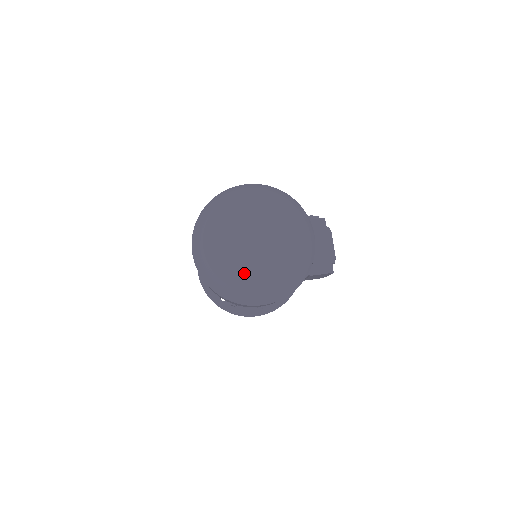
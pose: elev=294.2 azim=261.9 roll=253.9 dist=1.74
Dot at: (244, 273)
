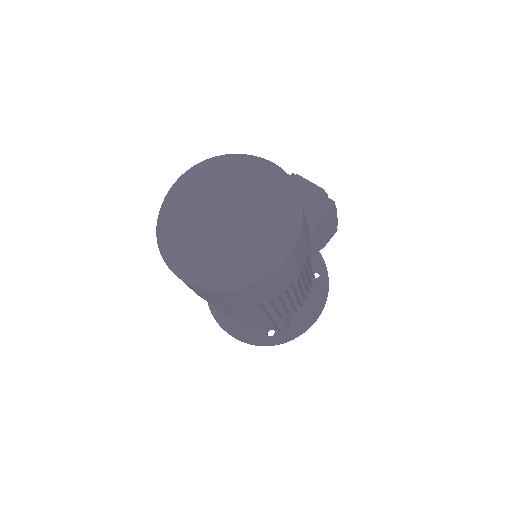
Dot at: (238, 242)
